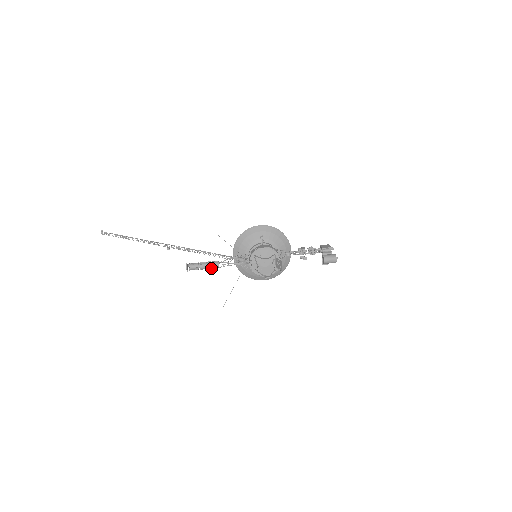
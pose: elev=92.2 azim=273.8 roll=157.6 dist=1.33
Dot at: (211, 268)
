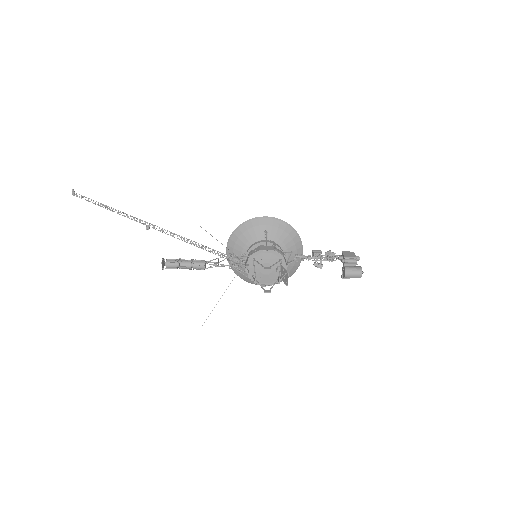
Dot at: occluded
